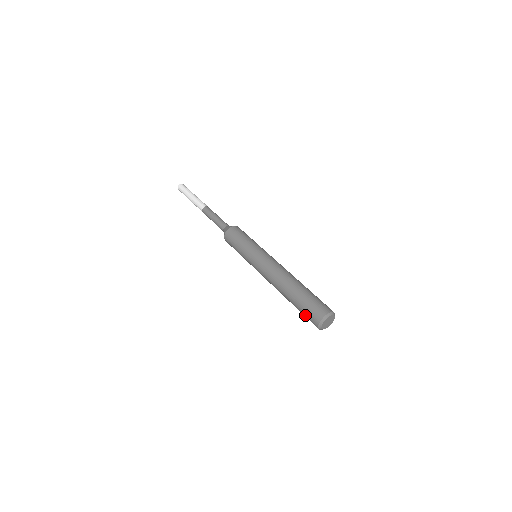
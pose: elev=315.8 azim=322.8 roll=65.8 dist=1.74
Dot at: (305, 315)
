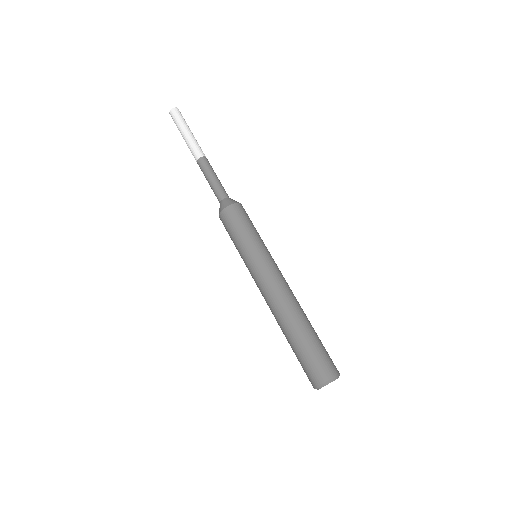
Dot at: (306, 363)
